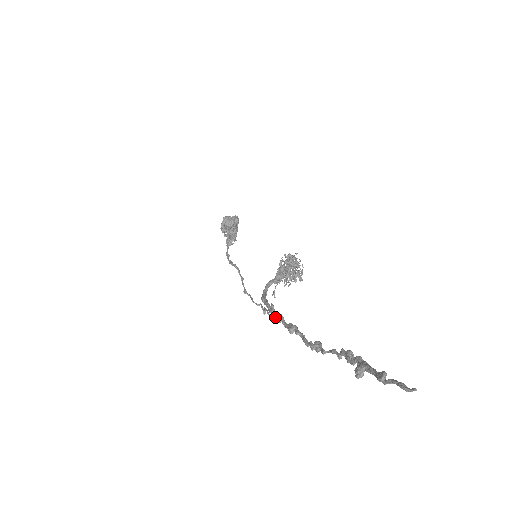
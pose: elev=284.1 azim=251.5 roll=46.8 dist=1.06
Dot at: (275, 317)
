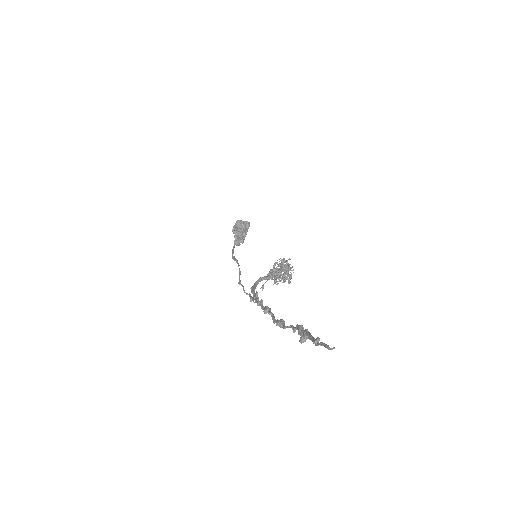
Dot at: (256, 301)
